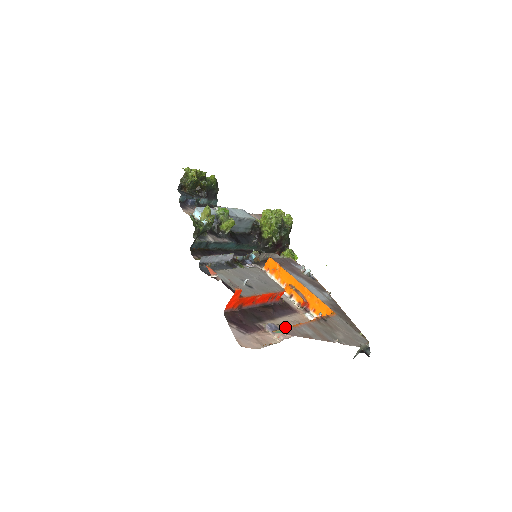
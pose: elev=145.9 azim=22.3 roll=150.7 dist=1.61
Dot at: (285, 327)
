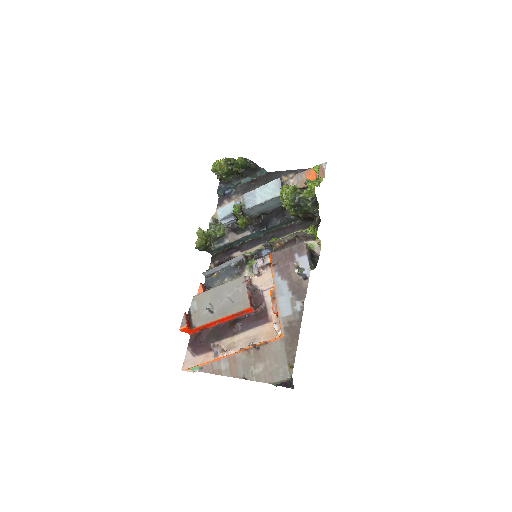
Dot at: (230, 349)
